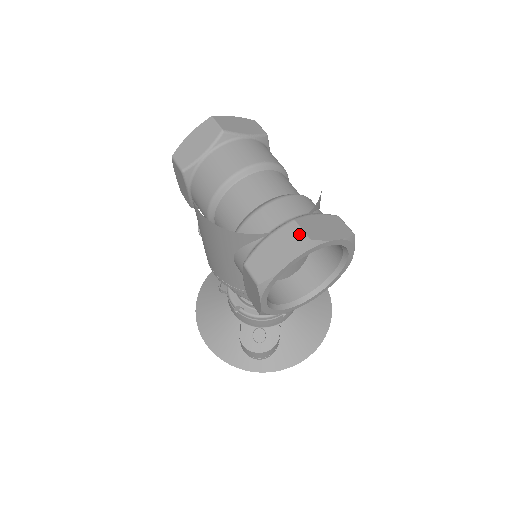
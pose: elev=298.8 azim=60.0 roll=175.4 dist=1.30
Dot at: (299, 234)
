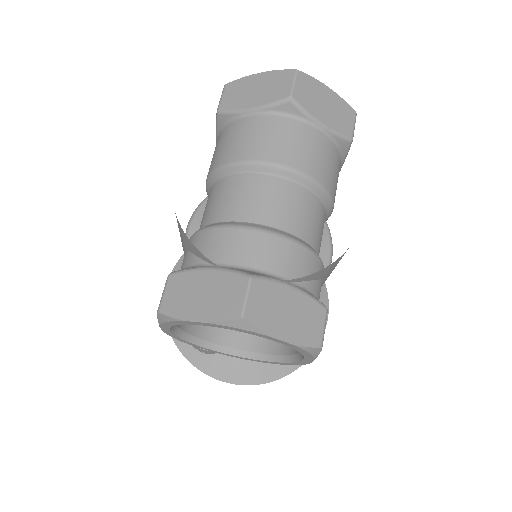
Dot at: (239, 300)
